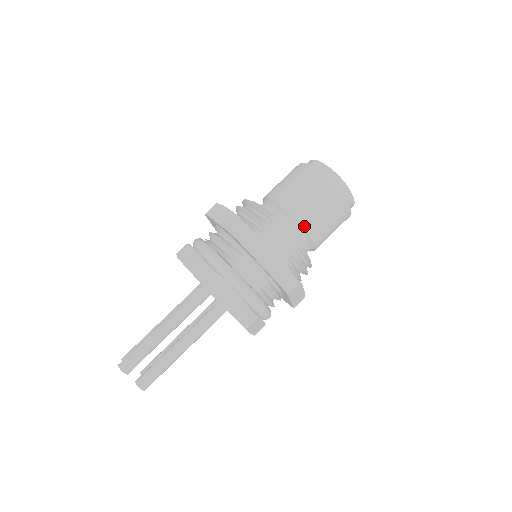
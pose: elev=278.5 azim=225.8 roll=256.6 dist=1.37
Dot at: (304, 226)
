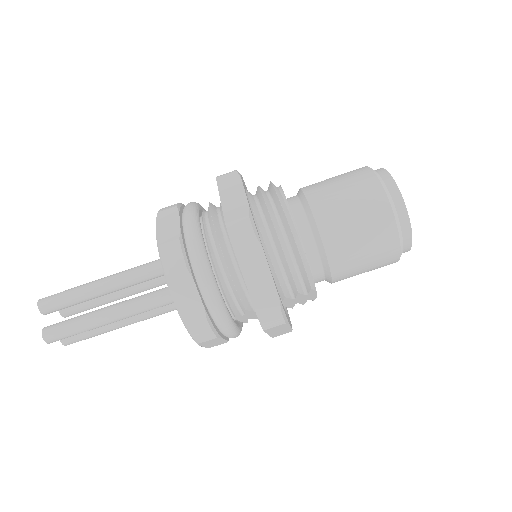
Dot at: occluded
